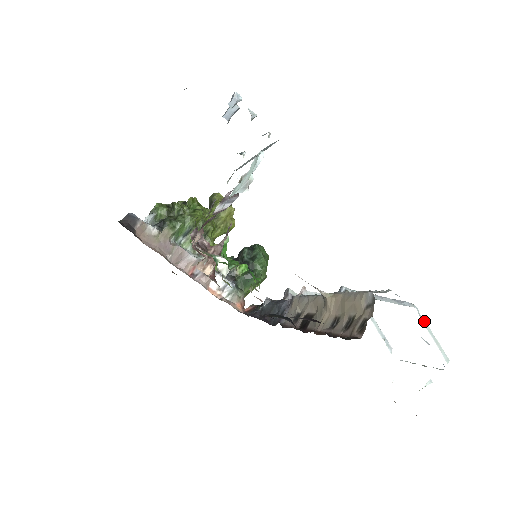
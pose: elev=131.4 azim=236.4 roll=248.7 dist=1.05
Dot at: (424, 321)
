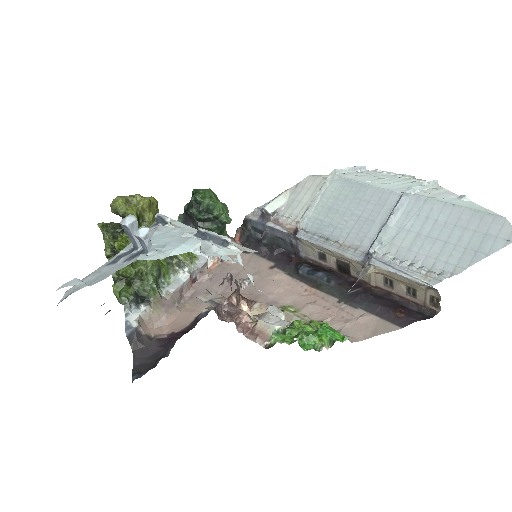
Dot at: (419, 189)
